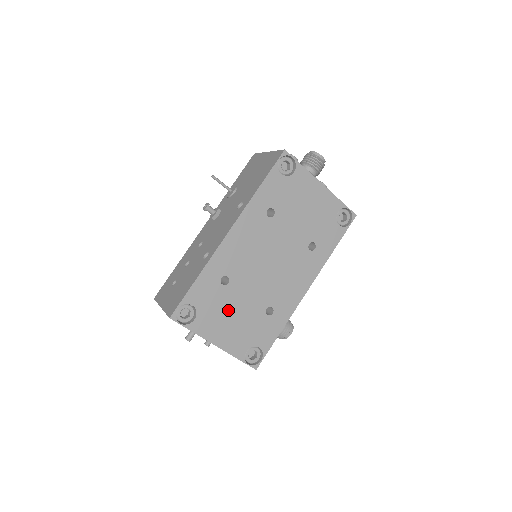
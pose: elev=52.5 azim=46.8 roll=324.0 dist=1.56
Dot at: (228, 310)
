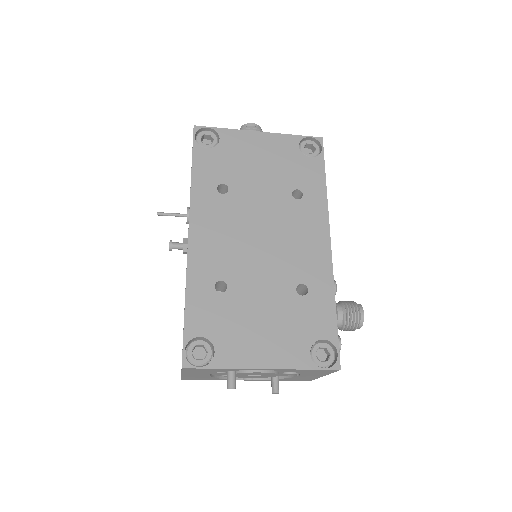
Dot at: (249, 318)
